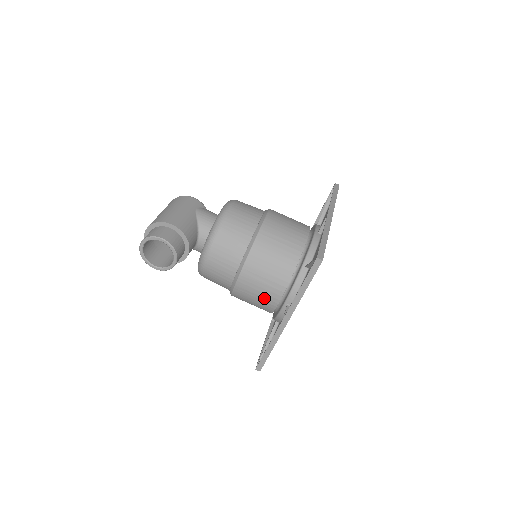
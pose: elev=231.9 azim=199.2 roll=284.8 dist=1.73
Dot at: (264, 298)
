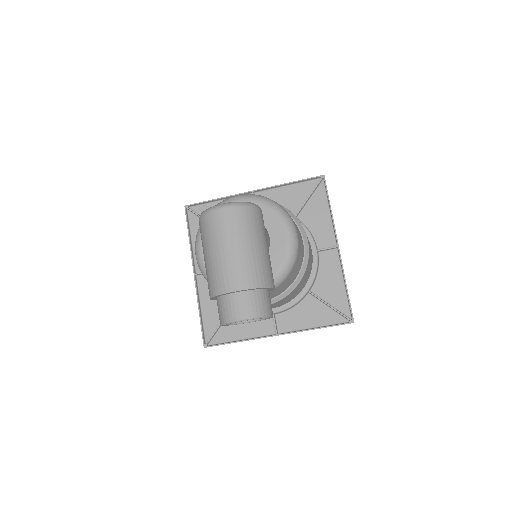
Dot at: occluded
